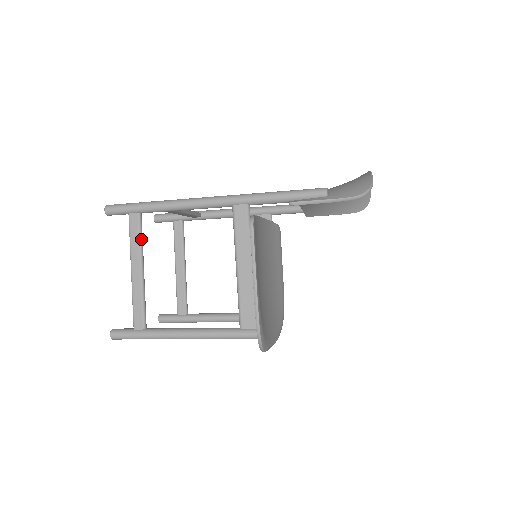
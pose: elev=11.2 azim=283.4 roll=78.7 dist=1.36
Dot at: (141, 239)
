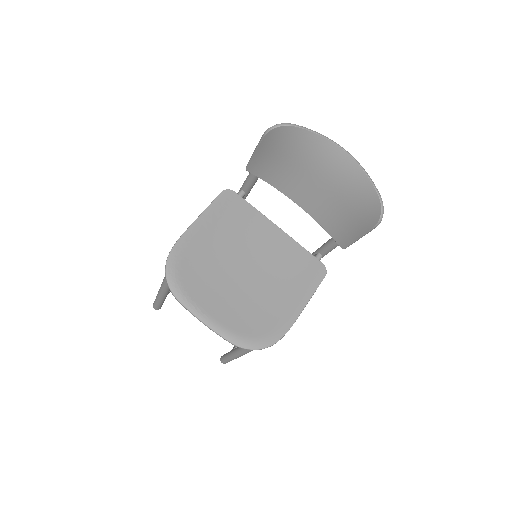
Dot at: occluded
